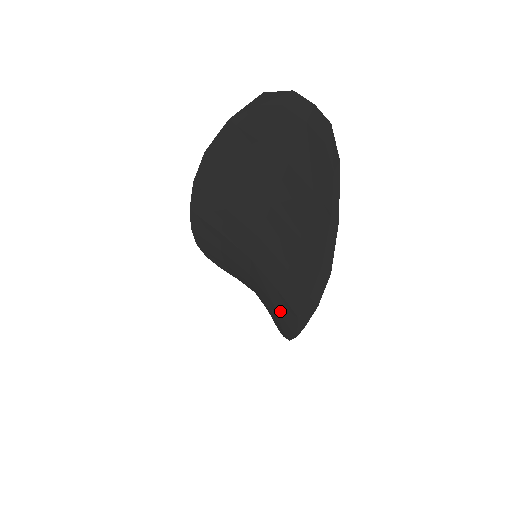
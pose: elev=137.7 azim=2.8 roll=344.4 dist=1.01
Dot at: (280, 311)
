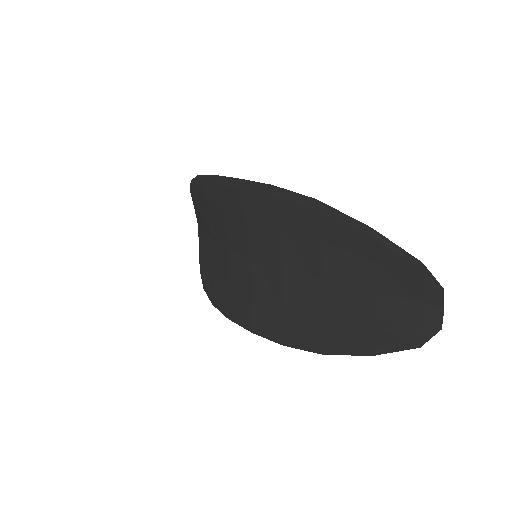
Dot at: (232, 295)
